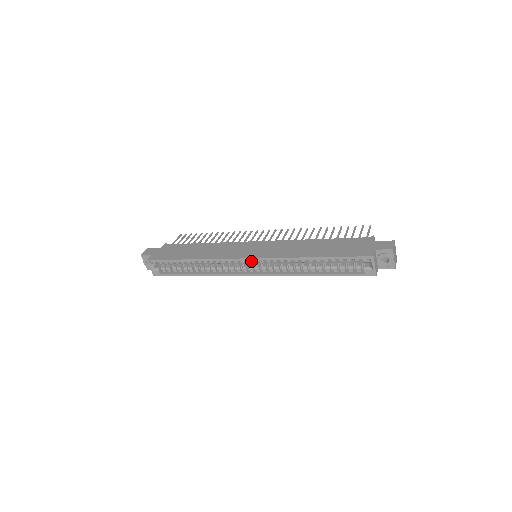
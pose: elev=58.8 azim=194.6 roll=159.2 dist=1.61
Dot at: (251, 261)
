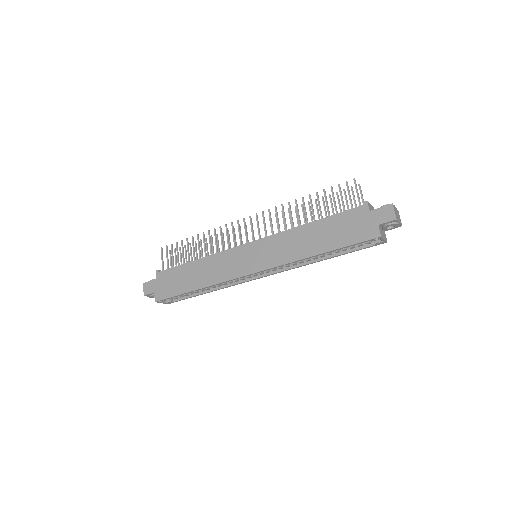
Dot at: occluded
